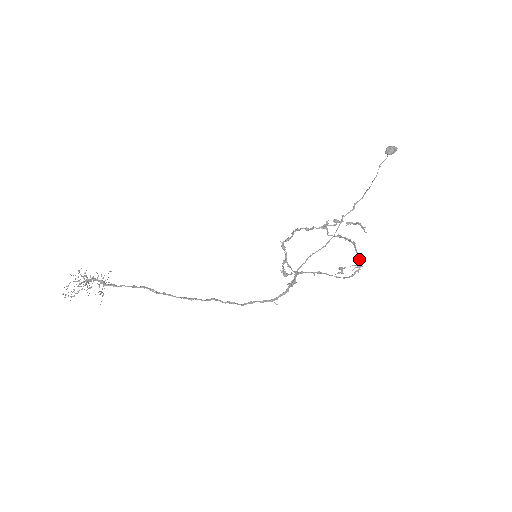
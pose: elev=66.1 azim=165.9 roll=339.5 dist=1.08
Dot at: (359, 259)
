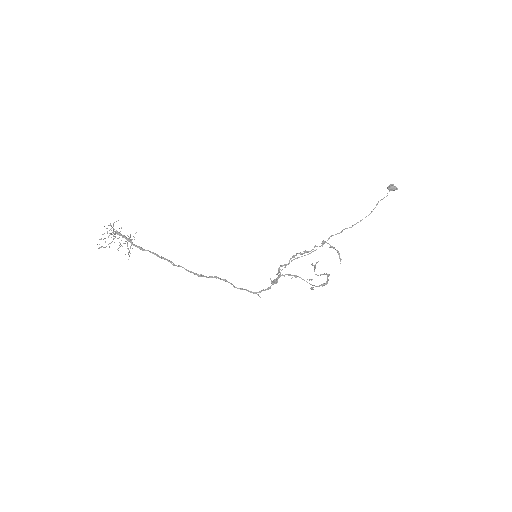
Dot at: (327, 281)
